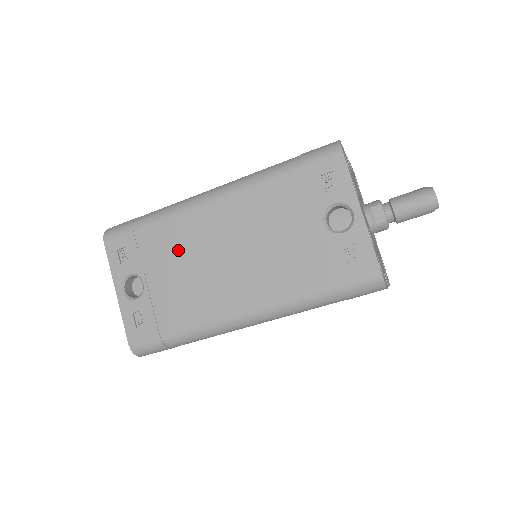
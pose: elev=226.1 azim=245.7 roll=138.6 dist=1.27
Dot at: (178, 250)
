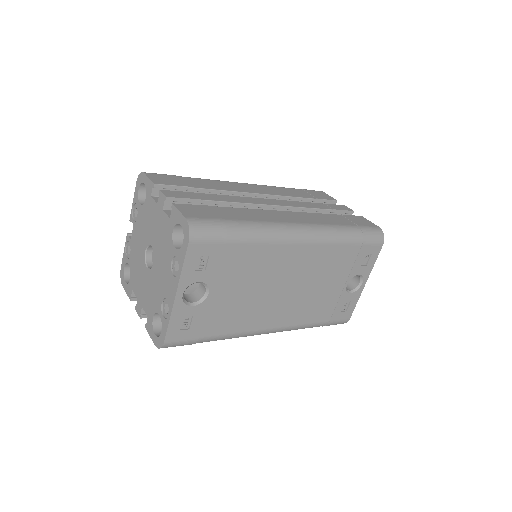
Dot at: (254, 274)
